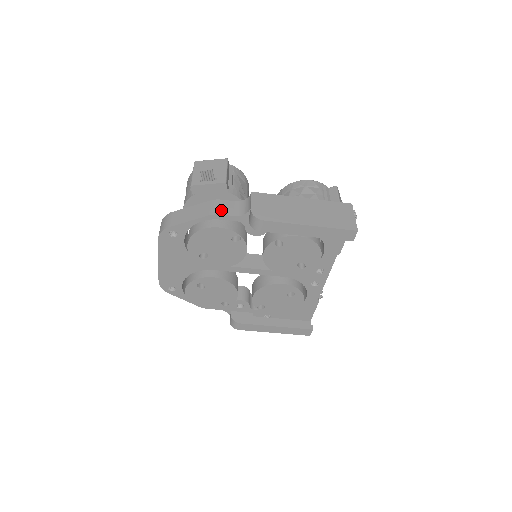
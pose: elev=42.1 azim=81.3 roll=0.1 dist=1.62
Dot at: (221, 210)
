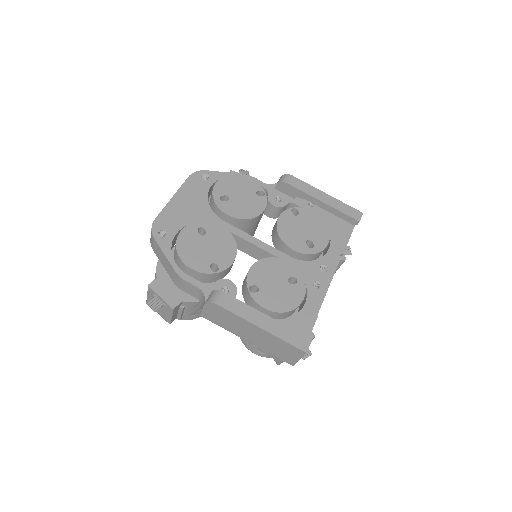
Dot at: occluded
